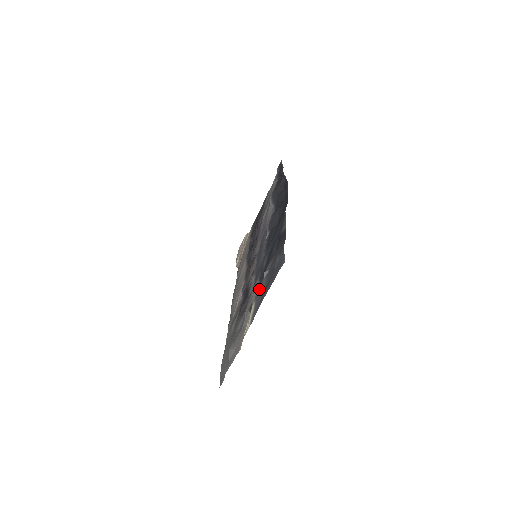
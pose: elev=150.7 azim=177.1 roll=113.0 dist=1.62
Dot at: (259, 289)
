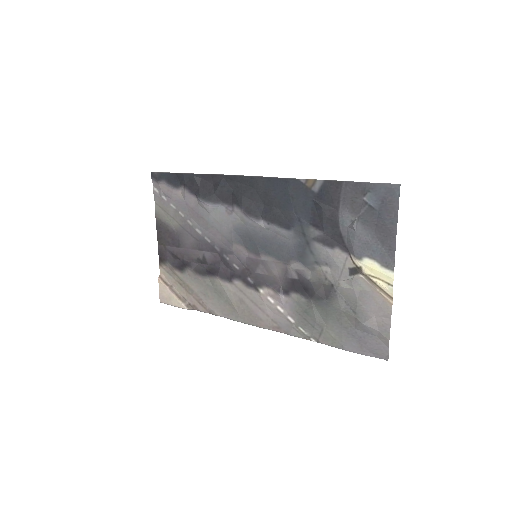
Dot at: (357, 245)
